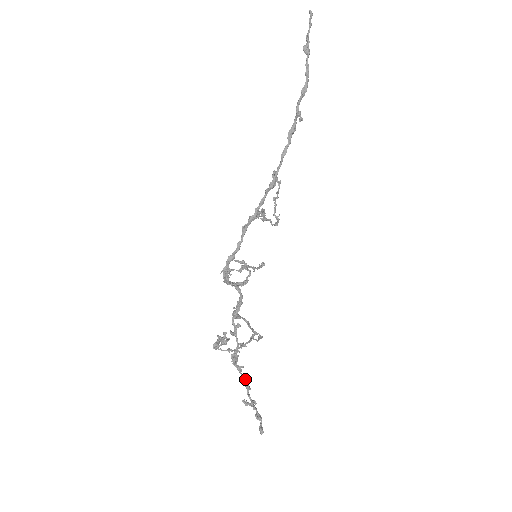
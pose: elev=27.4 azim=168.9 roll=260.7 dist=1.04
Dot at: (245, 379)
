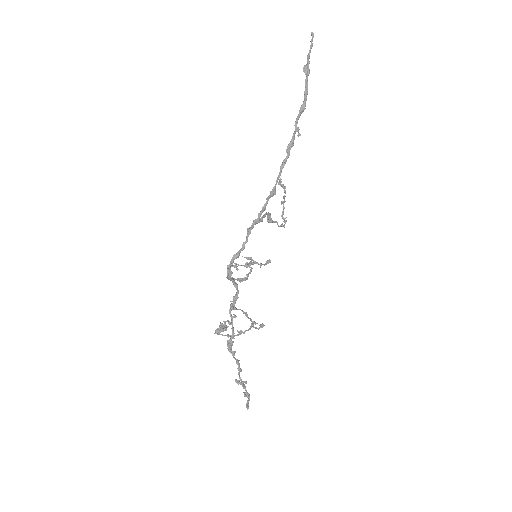
Dot at: (237, 362)
